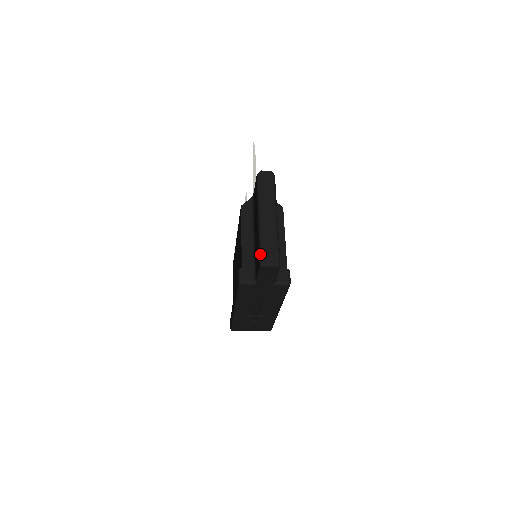
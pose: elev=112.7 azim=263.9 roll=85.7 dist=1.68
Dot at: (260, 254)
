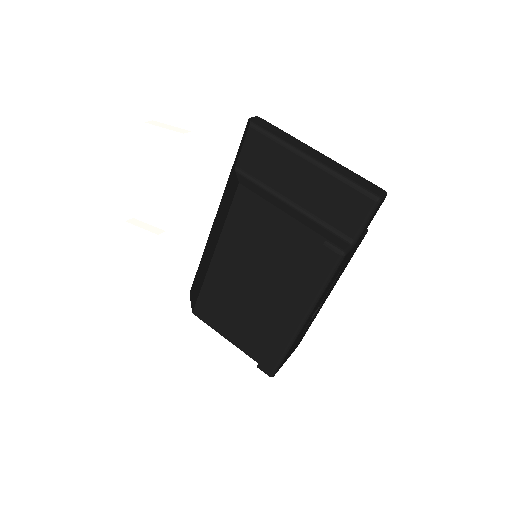
Dot at: (364, 191)
